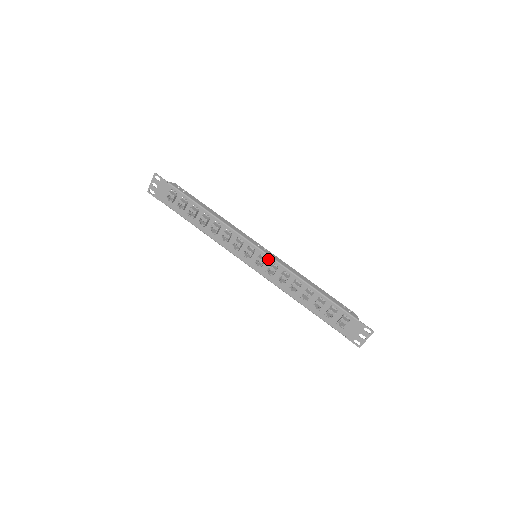
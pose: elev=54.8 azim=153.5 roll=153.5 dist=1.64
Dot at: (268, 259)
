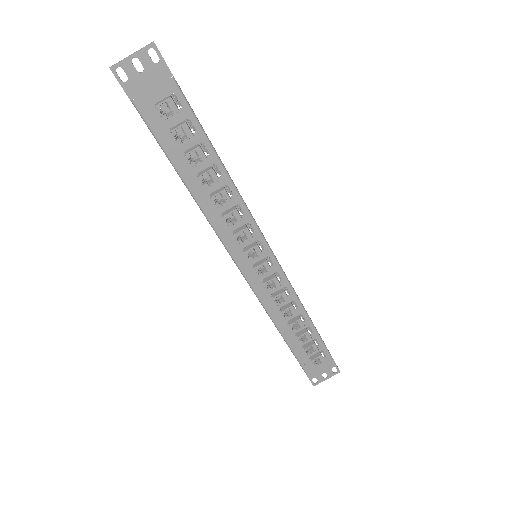
Dot at: (274, 266)
